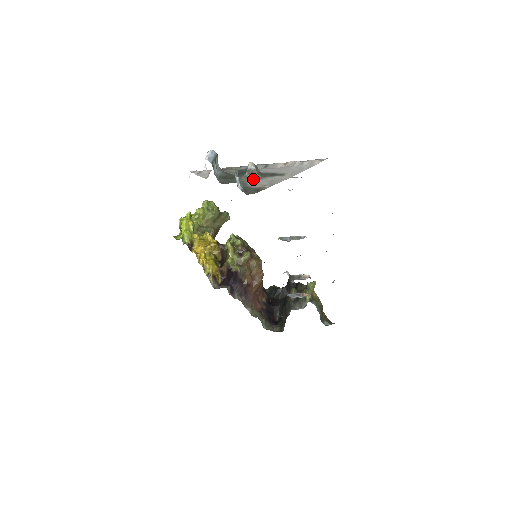
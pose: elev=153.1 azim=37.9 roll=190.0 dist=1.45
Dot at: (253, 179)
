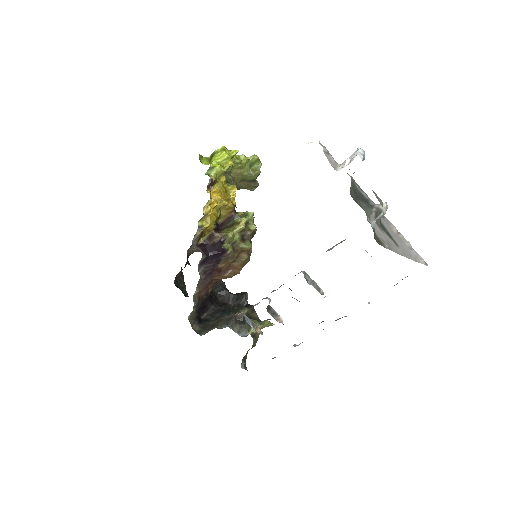
Dot at: occluded
